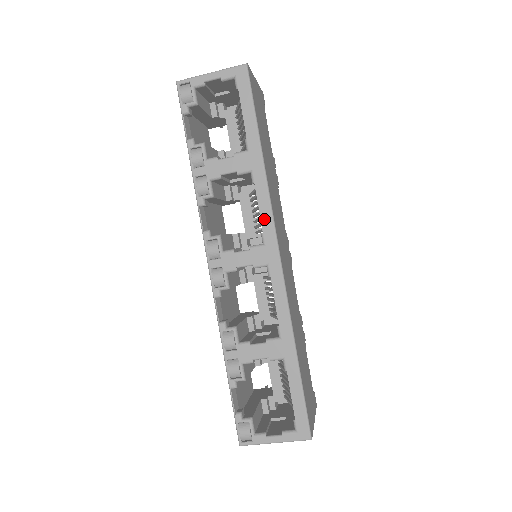
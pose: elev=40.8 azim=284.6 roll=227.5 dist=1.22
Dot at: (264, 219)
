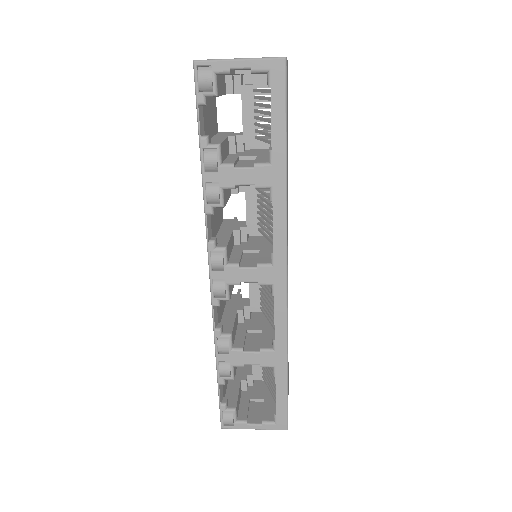
Dot at: (277, 240)
